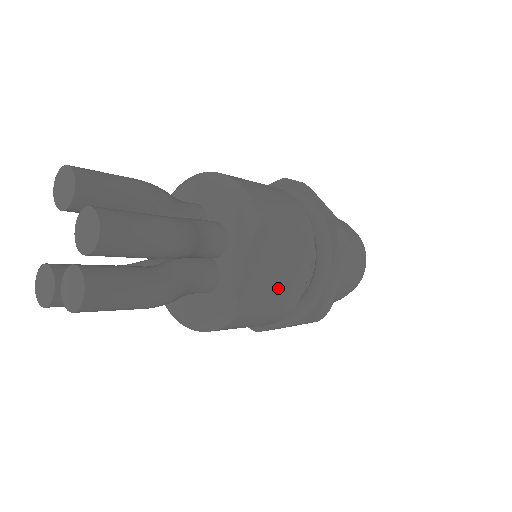
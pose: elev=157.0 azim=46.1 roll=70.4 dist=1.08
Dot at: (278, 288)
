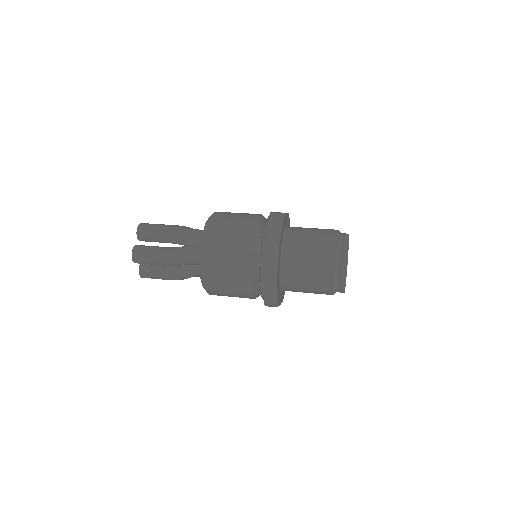
Dot at: (232, 248)
